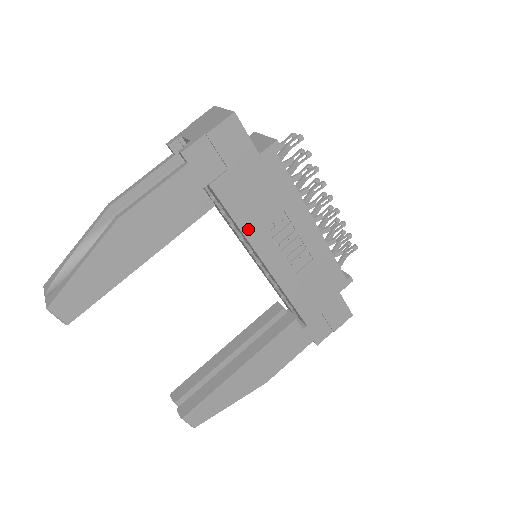
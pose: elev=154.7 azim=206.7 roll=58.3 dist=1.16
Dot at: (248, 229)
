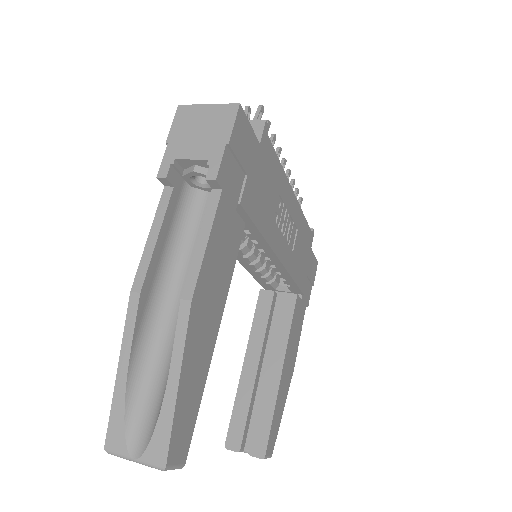
Dot at: (266, 232)
